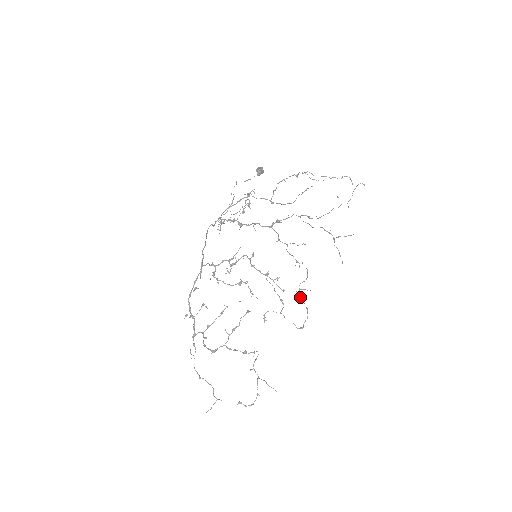
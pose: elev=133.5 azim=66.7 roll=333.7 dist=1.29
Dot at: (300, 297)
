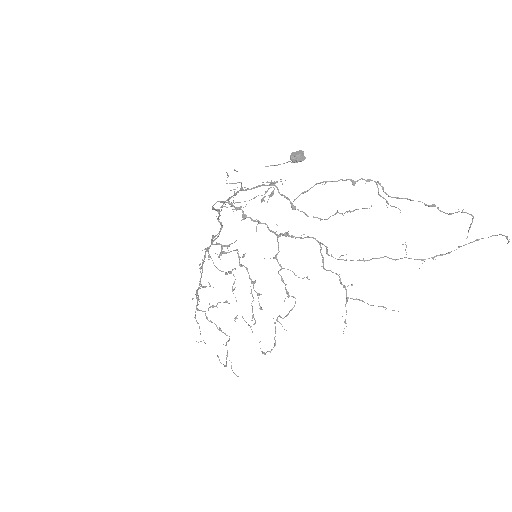
Dot at: (275, 327)
